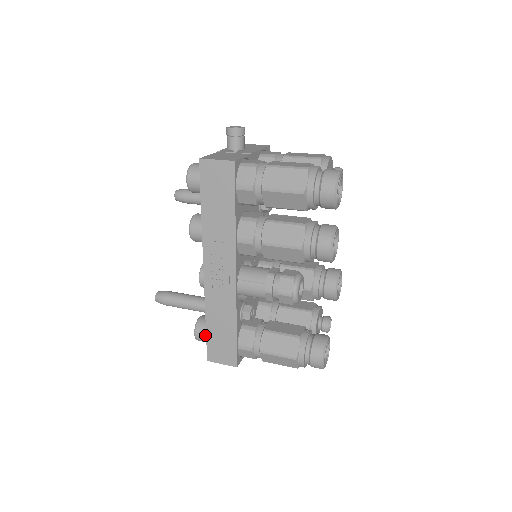
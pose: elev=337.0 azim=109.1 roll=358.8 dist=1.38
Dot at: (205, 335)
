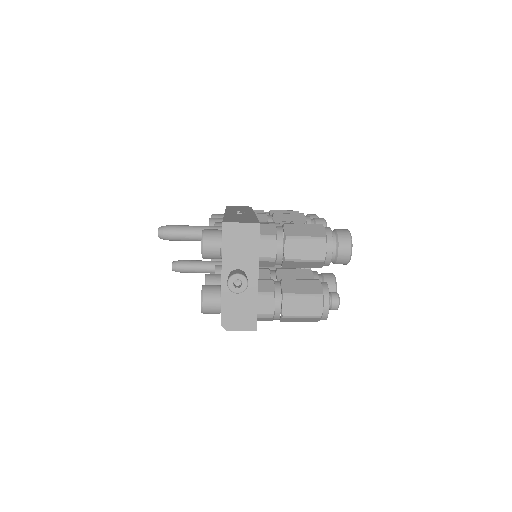
Dot at: (216, 229)
